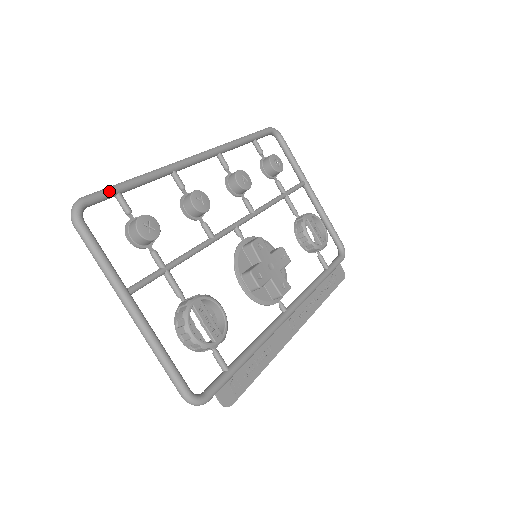
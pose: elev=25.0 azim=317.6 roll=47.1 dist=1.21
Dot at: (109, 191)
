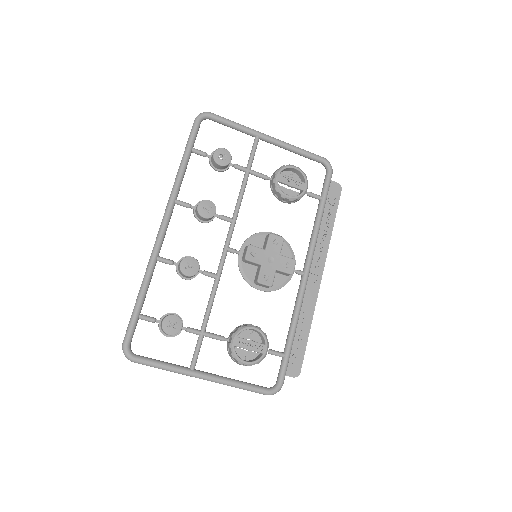
Dot at: (133, 323)
